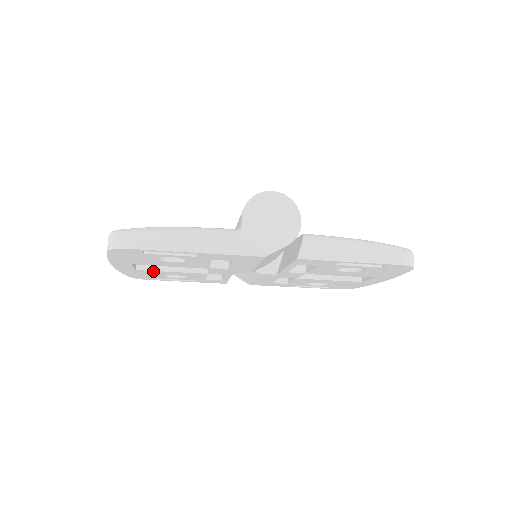
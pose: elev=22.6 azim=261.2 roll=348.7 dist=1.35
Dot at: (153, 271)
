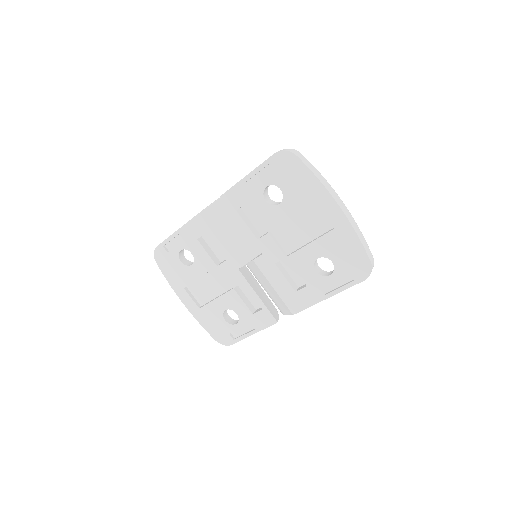
Dot at: (208, 306)
